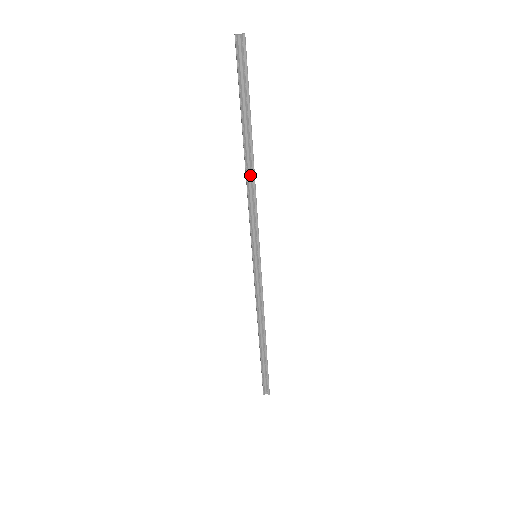
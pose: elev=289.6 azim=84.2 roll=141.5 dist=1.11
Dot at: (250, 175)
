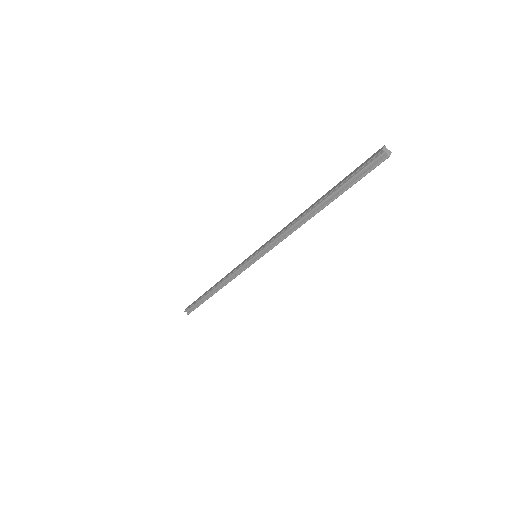
Dot at: (300, 221)
